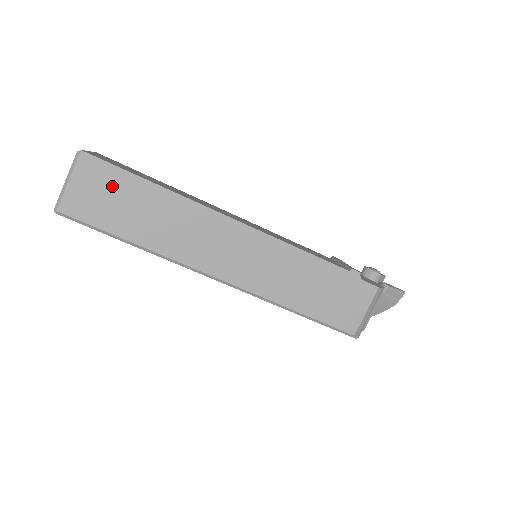
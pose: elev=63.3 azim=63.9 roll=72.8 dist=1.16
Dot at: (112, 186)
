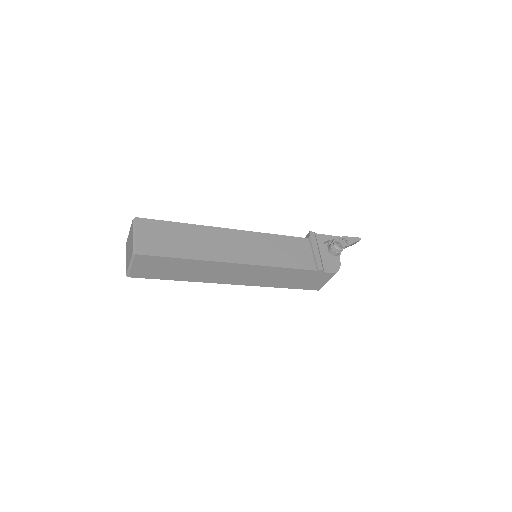
Dot at: (160, 264)
